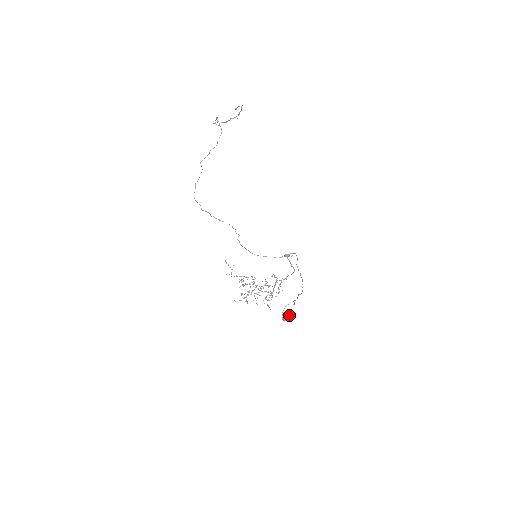
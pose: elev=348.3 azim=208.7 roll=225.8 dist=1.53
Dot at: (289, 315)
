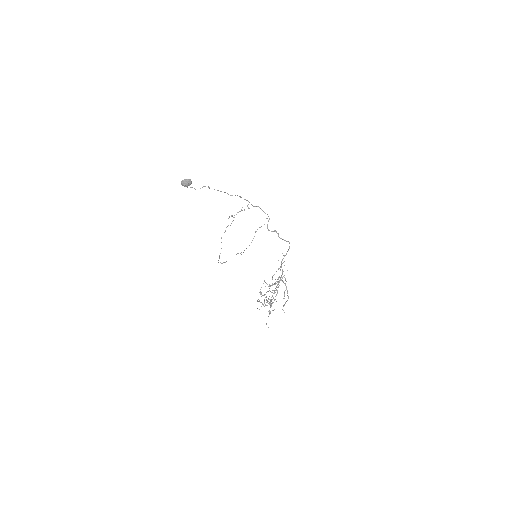
Dot at: (188, 180)
